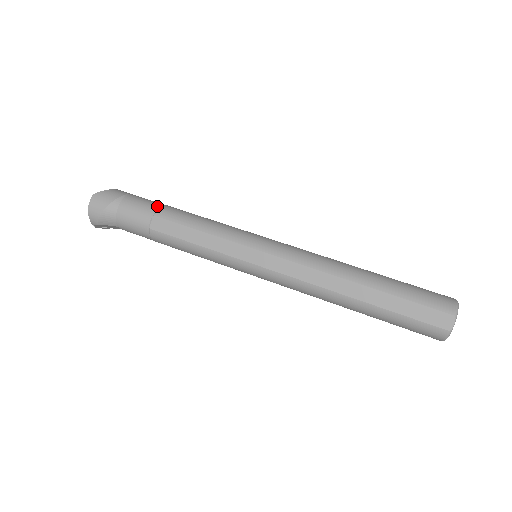
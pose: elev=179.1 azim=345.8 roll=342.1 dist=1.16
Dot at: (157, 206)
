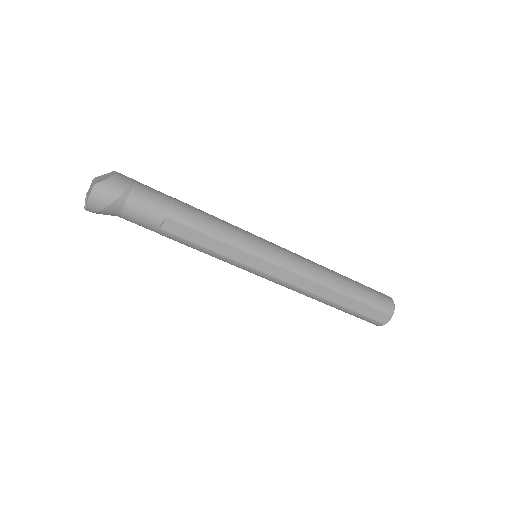
Dot at: (168, 205)
